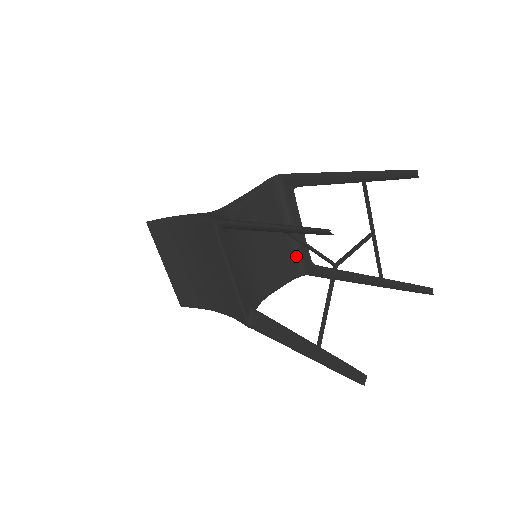
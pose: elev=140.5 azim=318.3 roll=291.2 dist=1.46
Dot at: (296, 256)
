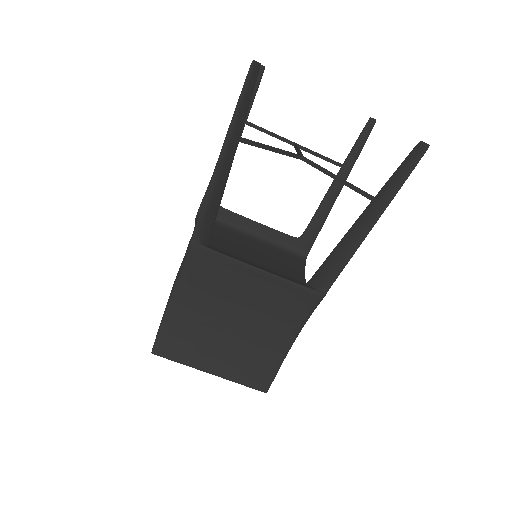
Dot at: (283, 250)
